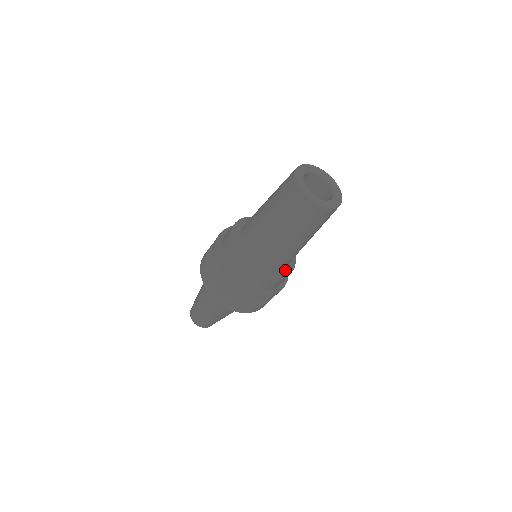
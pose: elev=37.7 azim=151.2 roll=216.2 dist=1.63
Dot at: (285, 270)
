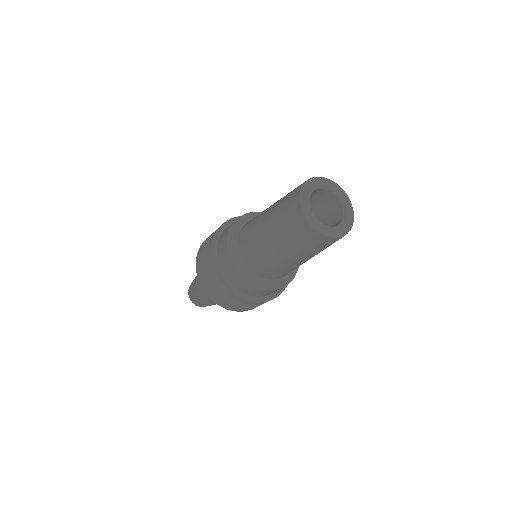
Dot at: occluded
